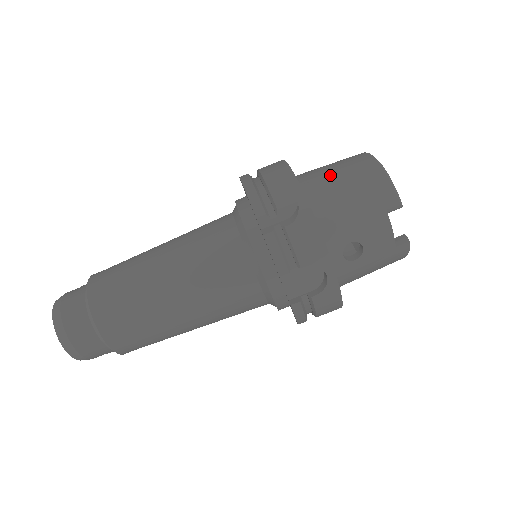
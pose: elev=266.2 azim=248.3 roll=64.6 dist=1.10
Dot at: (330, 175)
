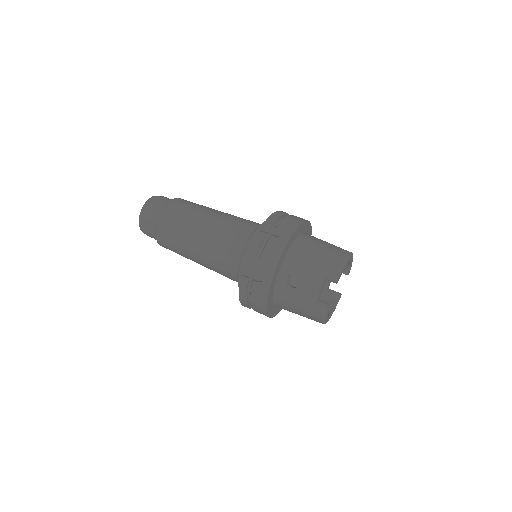
Dot at: (320, 242)
